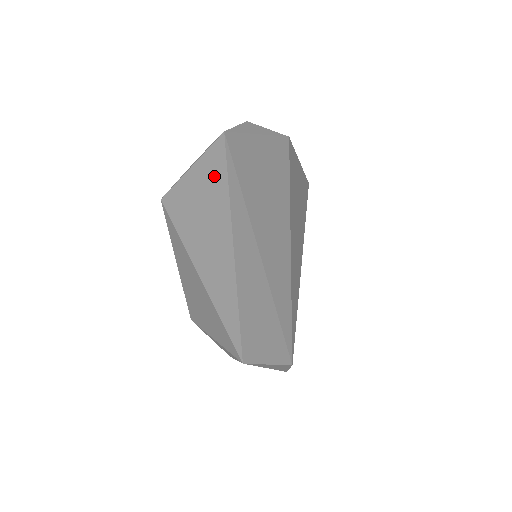
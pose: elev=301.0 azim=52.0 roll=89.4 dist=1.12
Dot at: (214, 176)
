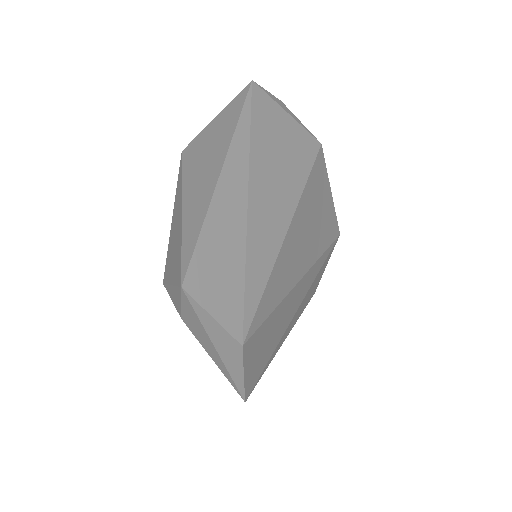
Dot at: (230, 117)
